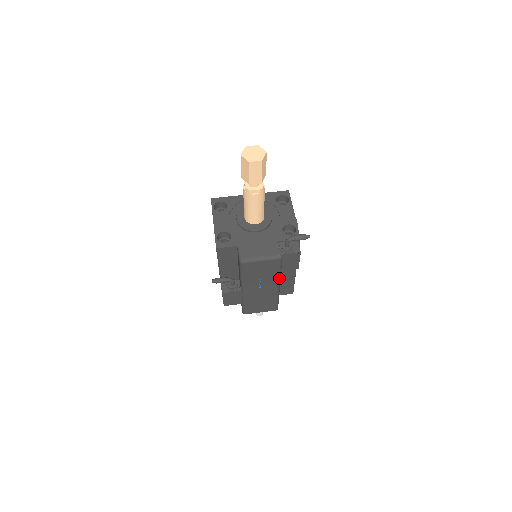
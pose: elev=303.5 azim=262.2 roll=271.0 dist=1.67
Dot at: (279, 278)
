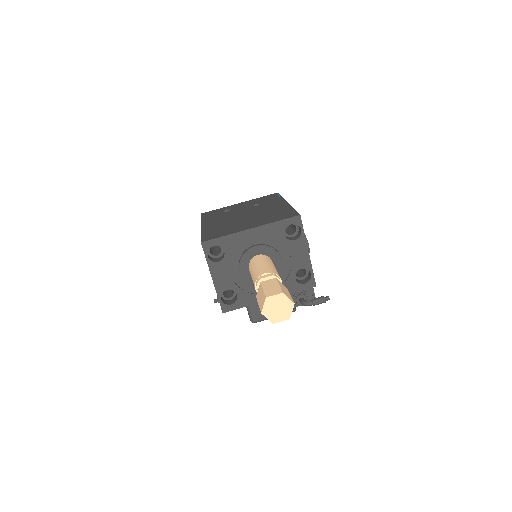
Dot at: occluded
